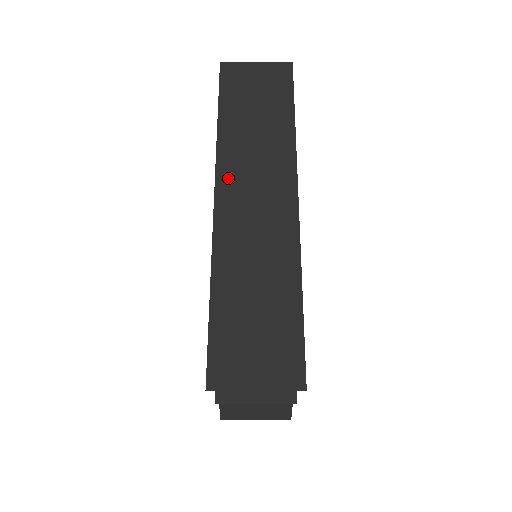
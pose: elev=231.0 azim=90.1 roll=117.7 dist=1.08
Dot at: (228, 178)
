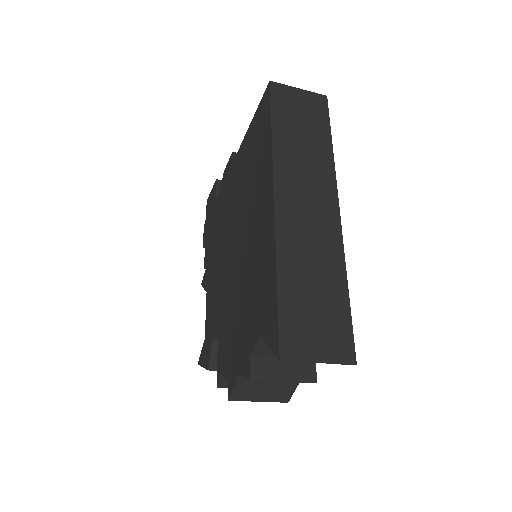
Dot at: (284, 182)
